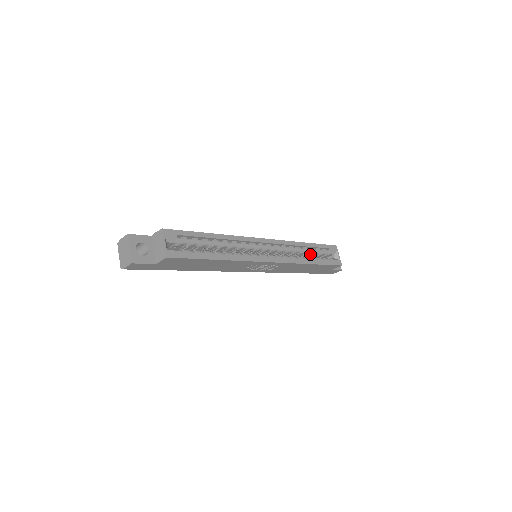
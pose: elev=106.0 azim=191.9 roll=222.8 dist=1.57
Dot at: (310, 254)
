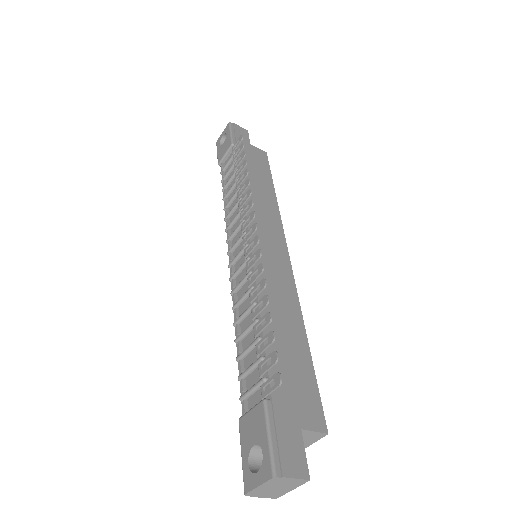
Dot at: occluded
